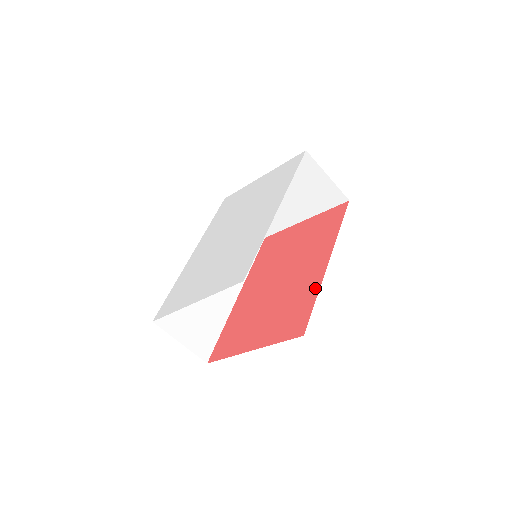
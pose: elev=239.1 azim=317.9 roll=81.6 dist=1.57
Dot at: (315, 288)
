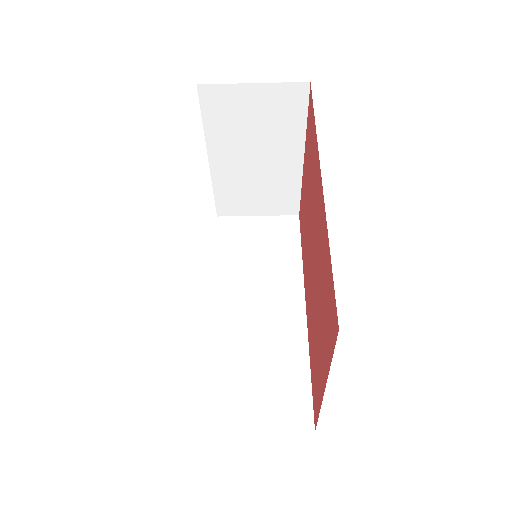
Dot at: (325, 238)
